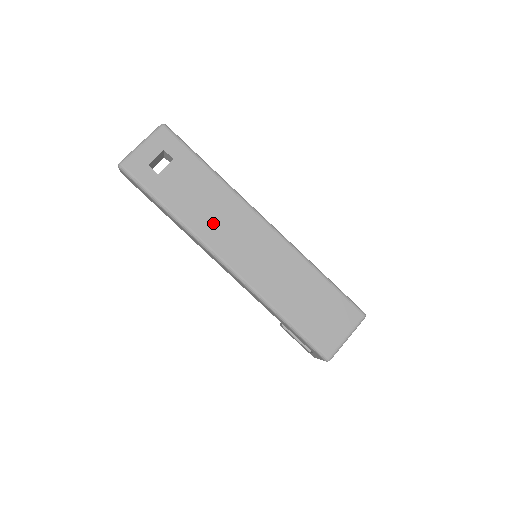
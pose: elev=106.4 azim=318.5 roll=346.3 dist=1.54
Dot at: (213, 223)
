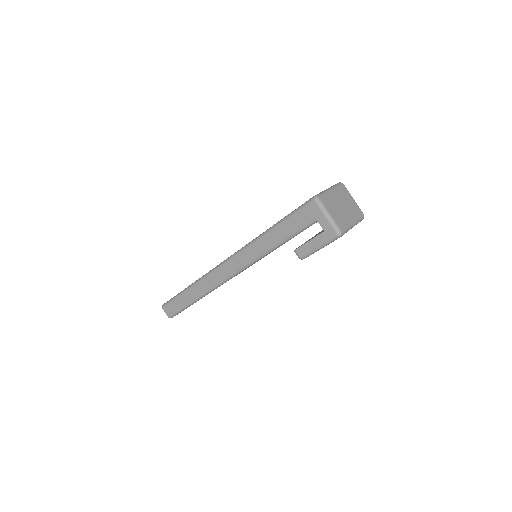
Dot at: occluded
